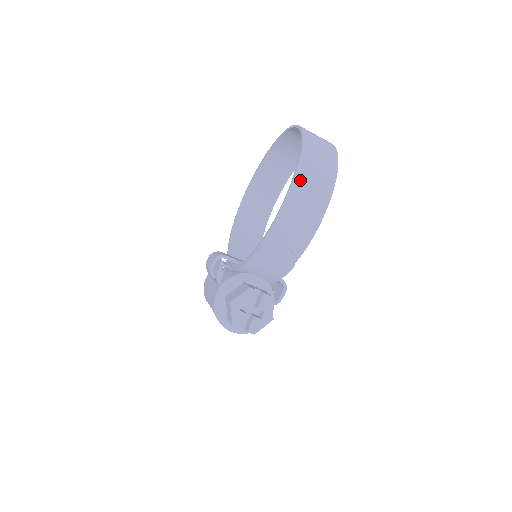
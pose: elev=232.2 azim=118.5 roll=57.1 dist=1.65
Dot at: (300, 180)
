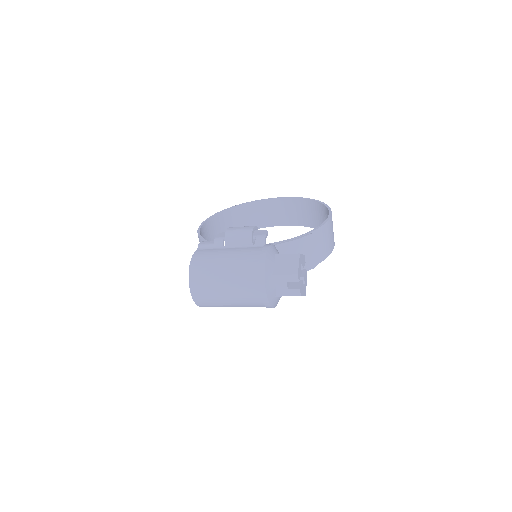
Dot at: occluded
